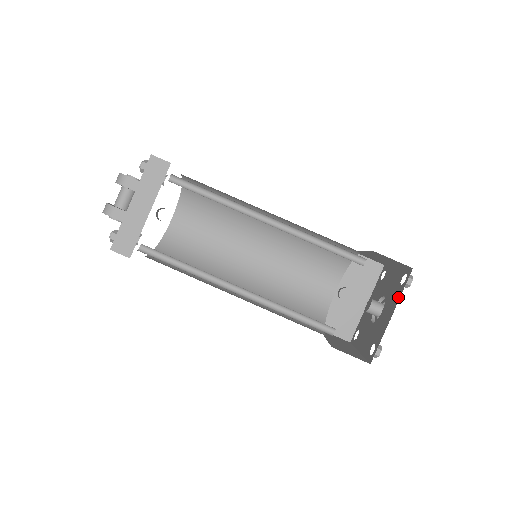
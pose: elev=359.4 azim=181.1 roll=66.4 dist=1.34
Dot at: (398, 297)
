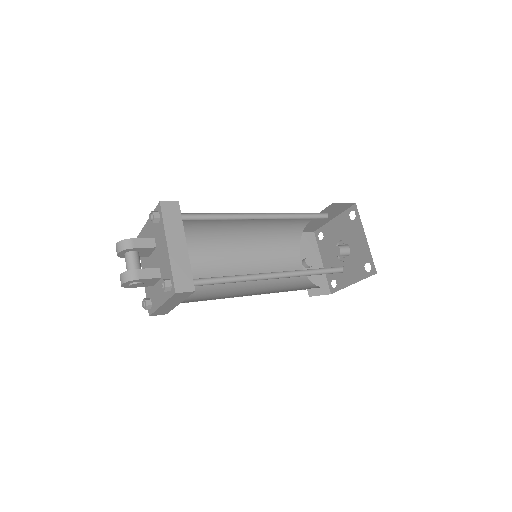
Dot at: (360, 225)
